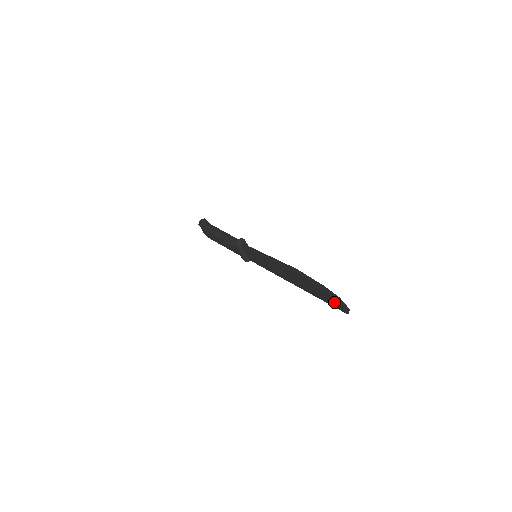
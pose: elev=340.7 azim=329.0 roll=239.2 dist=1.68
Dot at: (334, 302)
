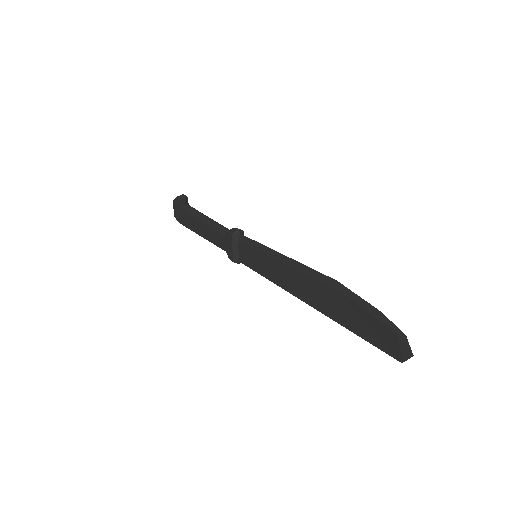
Dot at: (385, 340)
